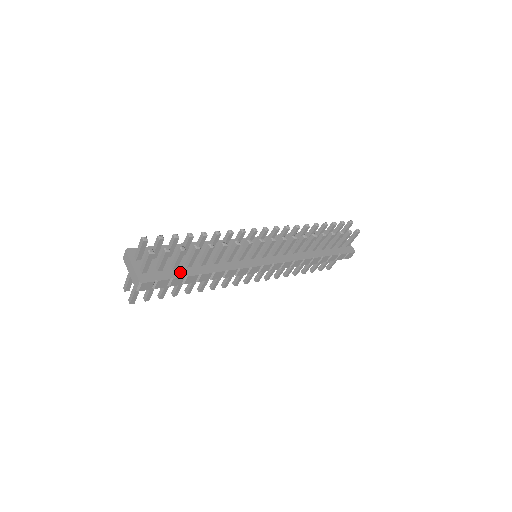
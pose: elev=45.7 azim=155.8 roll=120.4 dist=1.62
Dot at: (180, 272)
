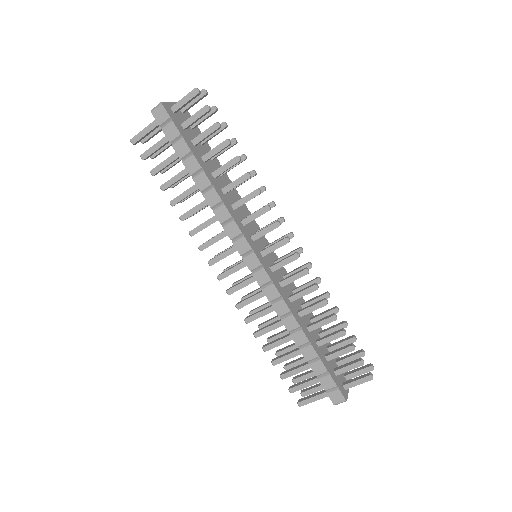
Dot at: (193, 147)
